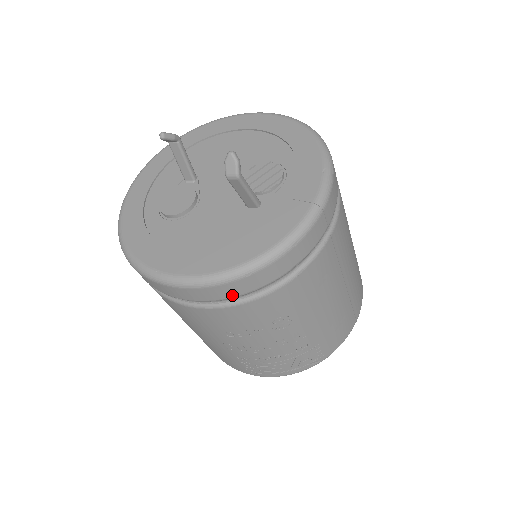
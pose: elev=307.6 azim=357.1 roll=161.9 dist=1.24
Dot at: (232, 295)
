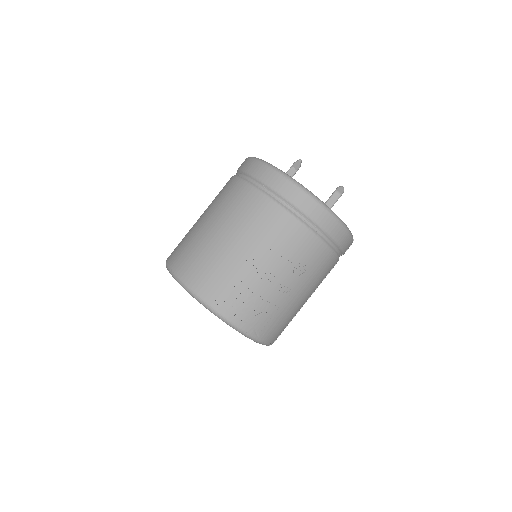
Dot at: (319, 222)
